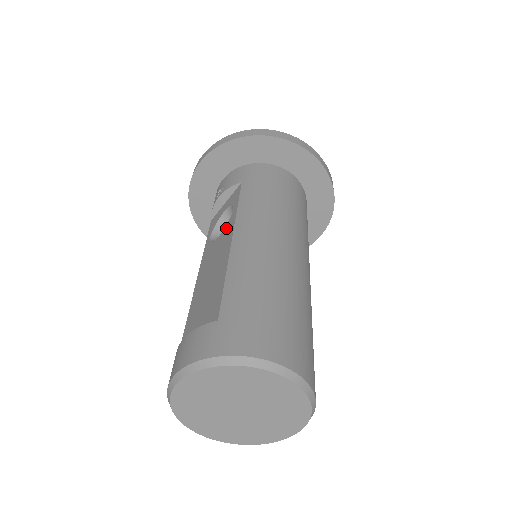
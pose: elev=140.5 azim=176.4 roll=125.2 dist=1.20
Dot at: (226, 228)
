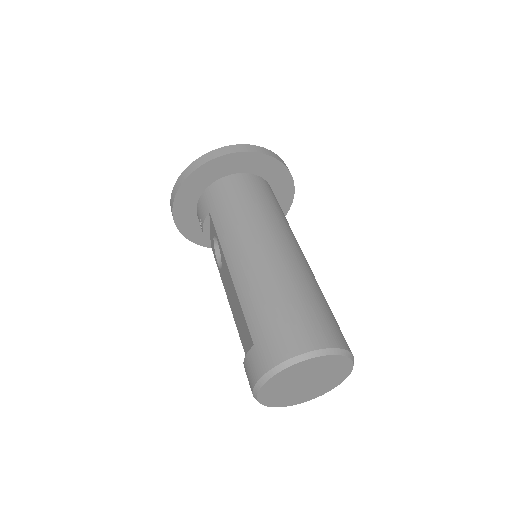
Dot at: (222, 259)
